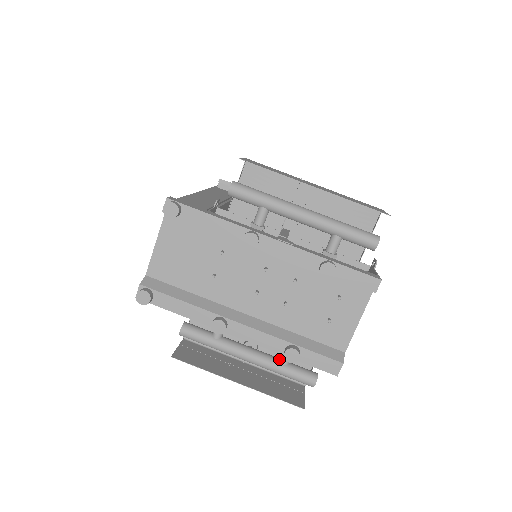
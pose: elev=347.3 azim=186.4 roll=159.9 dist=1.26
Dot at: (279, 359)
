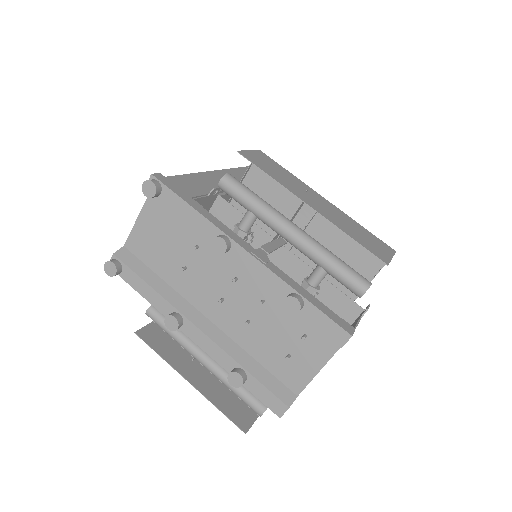
Dot at: occluded
